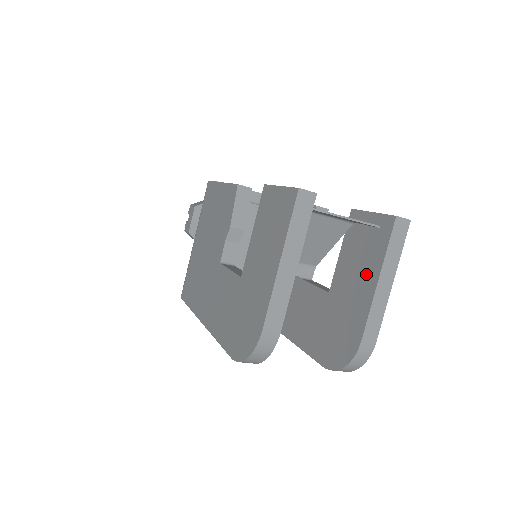
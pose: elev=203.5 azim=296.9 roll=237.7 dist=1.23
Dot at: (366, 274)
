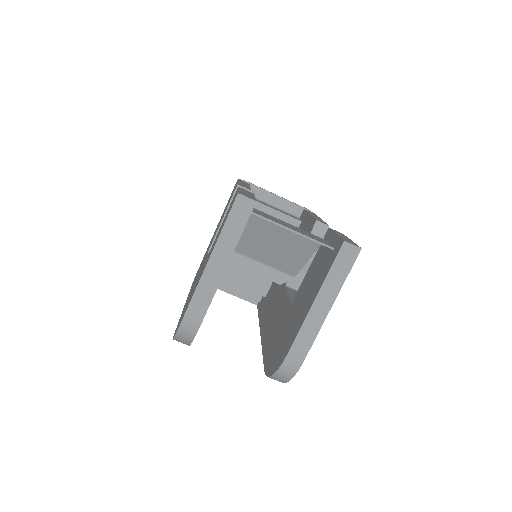
Dot at: (312, 292)
